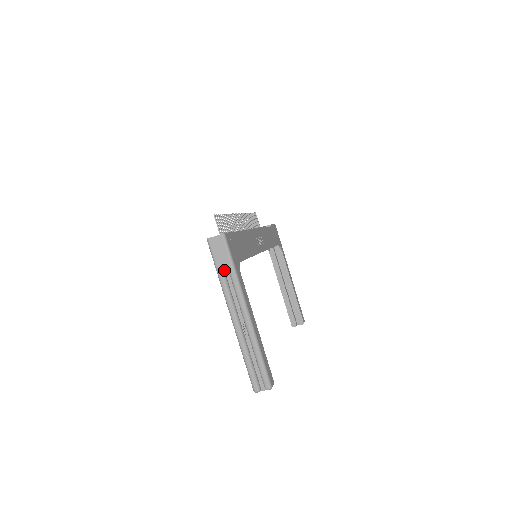
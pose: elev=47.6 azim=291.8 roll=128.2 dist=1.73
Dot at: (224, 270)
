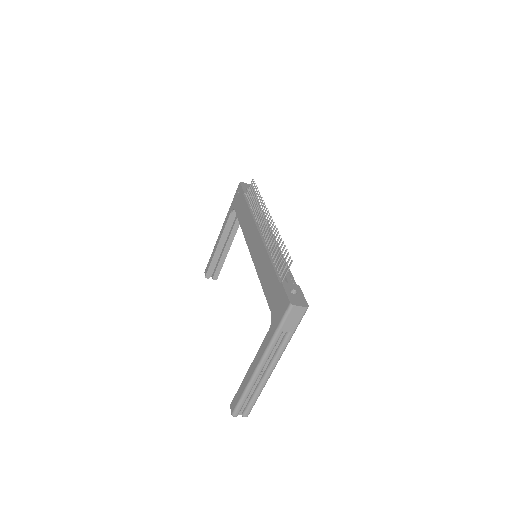
Dot at: (282, 331)
